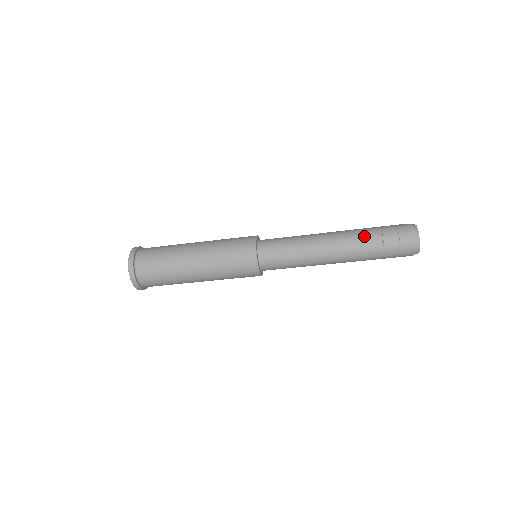
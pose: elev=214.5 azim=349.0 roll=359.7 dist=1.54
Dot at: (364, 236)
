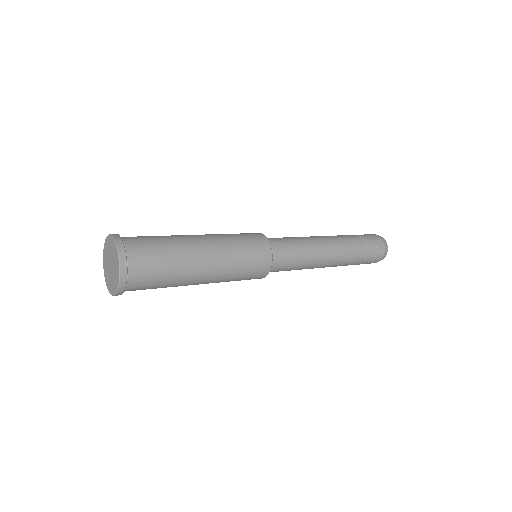
Dot at: (347, 236)
